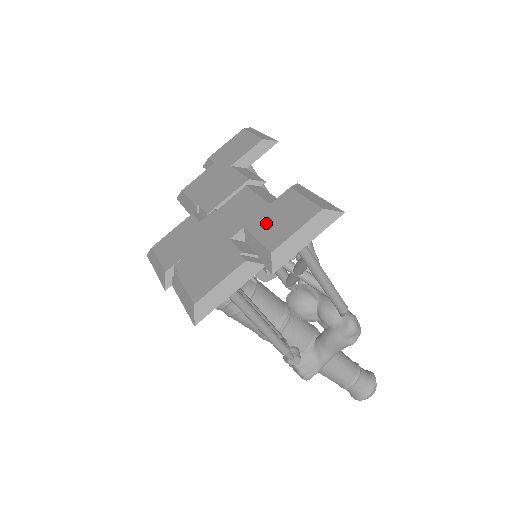
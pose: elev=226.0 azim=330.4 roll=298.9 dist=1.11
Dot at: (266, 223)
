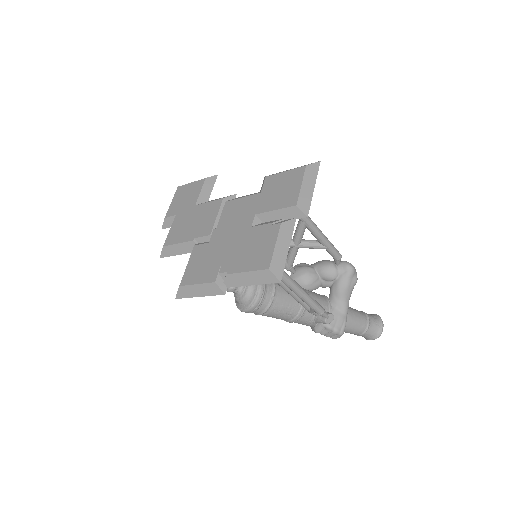
Dot at: (271, 200)
